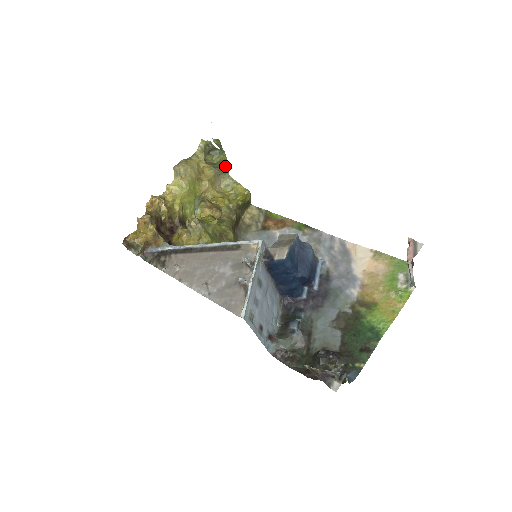
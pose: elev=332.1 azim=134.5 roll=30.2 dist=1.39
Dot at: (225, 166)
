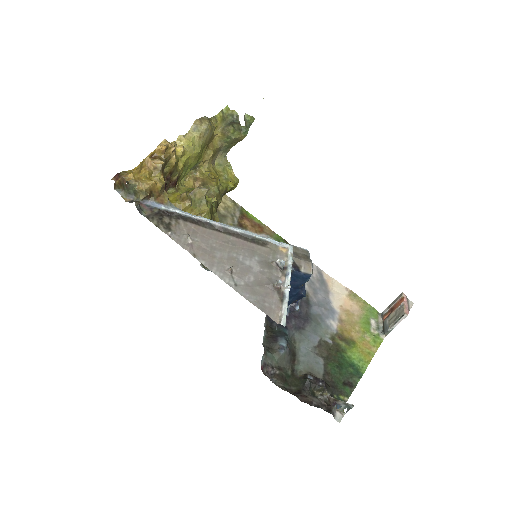
Dot at: (233, 145)
